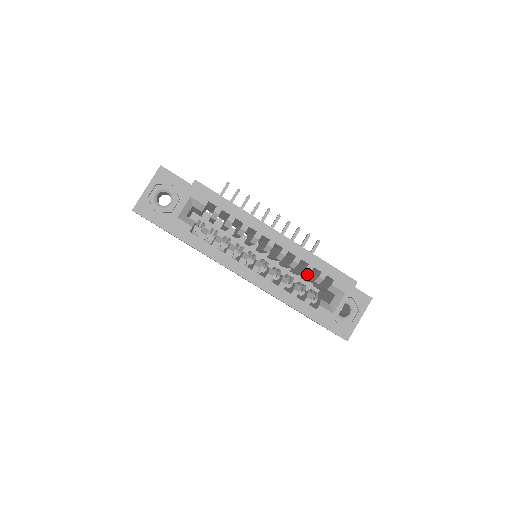
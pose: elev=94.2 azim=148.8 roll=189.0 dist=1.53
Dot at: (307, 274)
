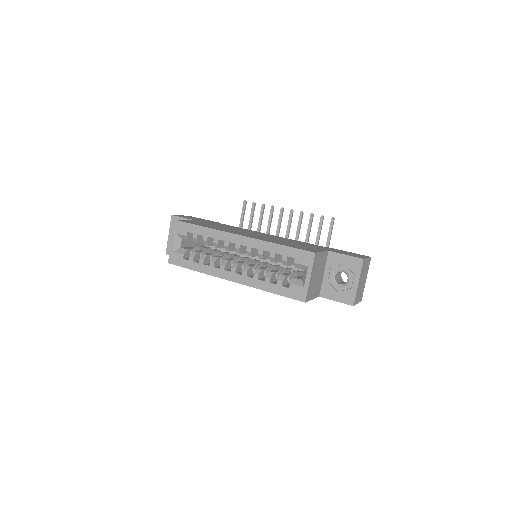
Dot at: (274, 260)
